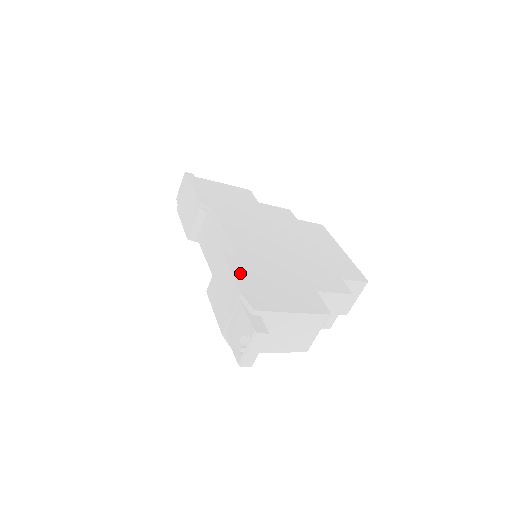
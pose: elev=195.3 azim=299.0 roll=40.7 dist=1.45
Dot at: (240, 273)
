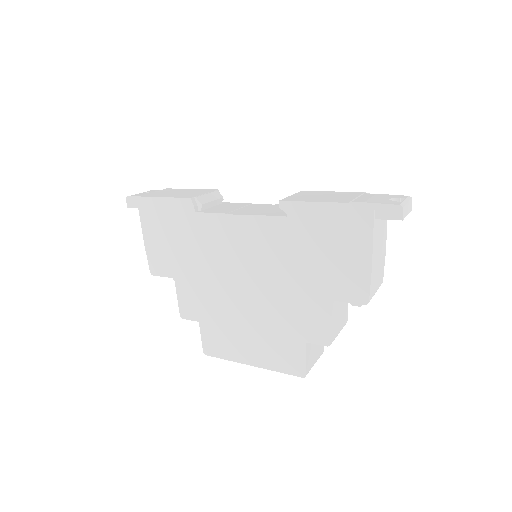
Dot at: occluded
